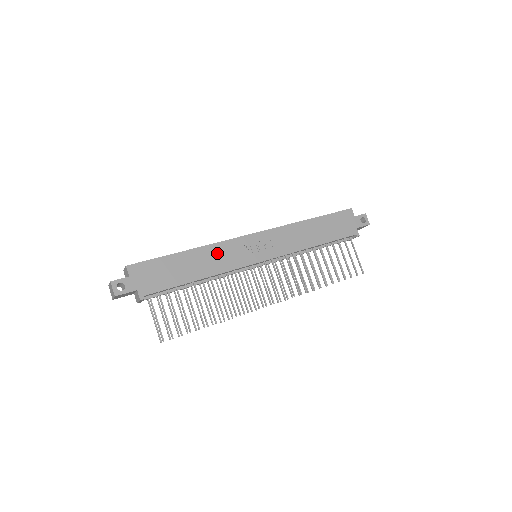
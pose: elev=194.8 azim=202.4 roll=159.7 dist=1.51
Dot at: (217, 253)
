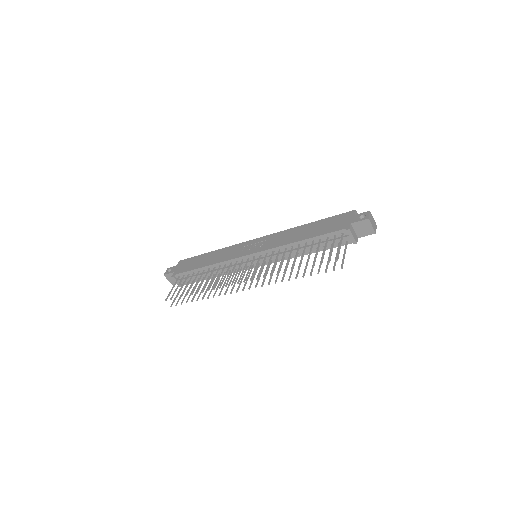
Dot at: (226, 252)
